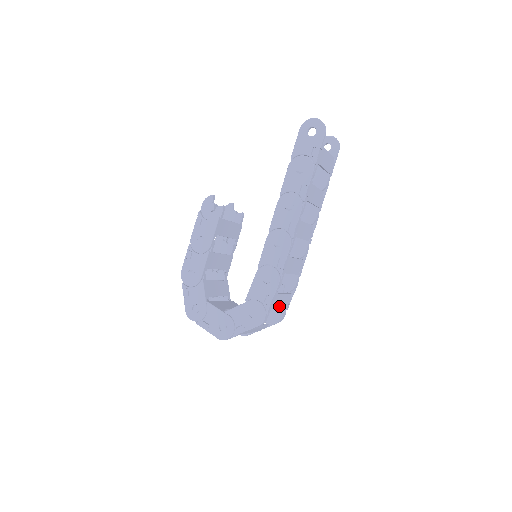
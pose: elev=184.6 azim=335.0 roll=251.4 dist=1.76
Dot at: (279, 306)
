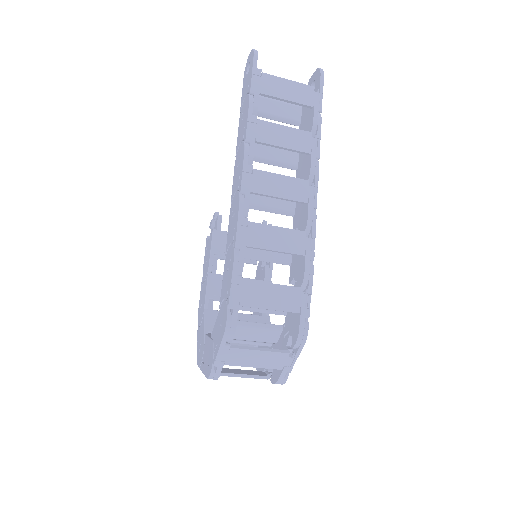
Dot at: (270, 305)
